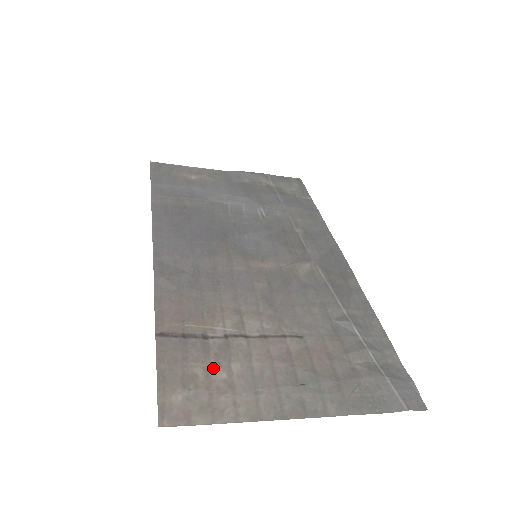
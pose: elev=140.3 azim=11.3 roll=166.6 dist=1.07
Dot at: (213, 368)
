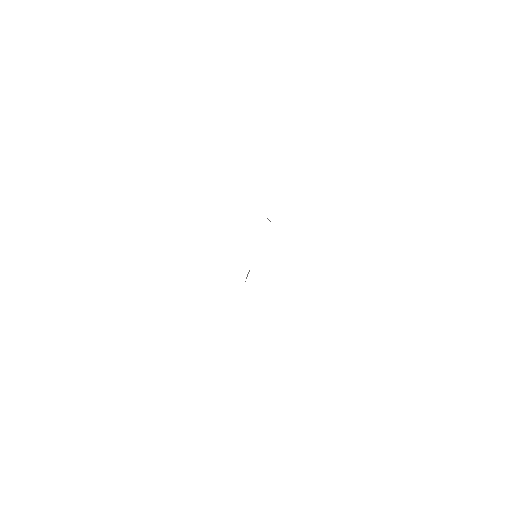
Dot at: occluded
